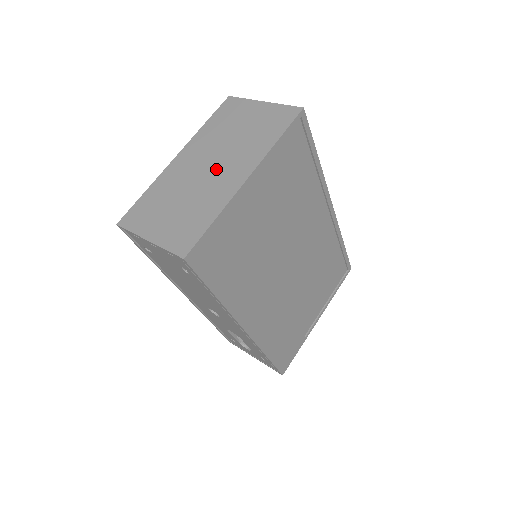
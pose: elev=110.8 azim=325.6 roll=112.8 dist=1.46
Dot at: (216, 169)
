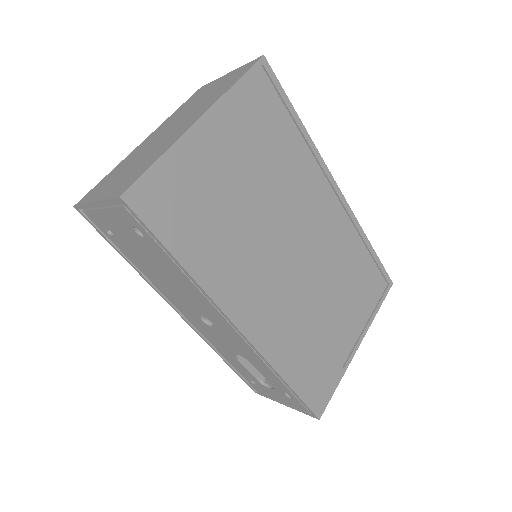
Dot at: (174, 128)
